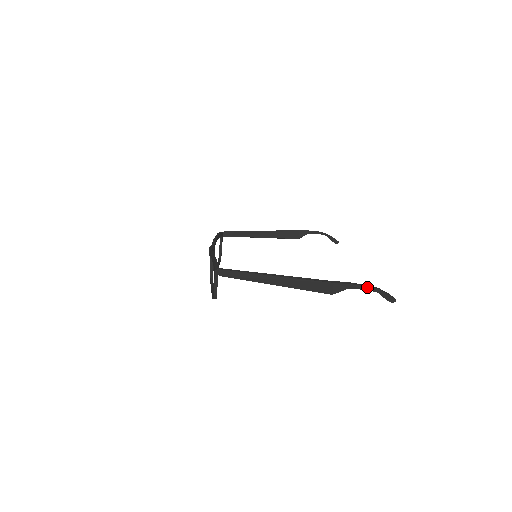
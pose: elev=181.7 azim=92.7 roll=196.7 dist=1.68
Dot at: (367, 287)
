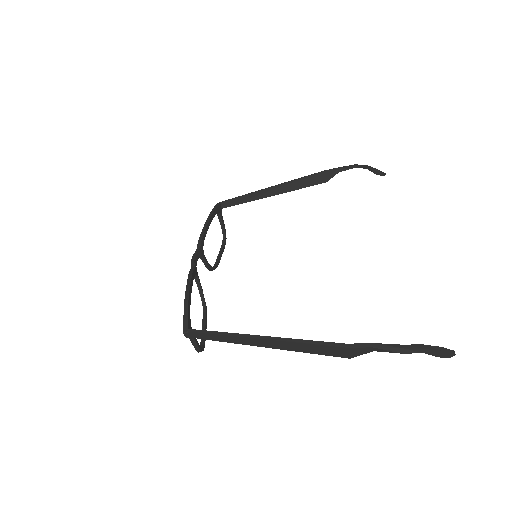
Dot at: (402, 349)
